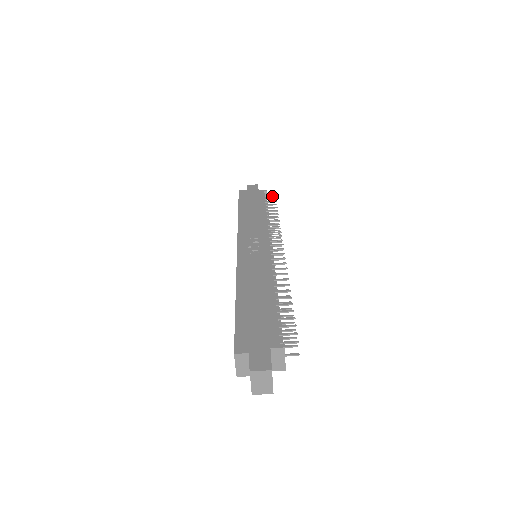
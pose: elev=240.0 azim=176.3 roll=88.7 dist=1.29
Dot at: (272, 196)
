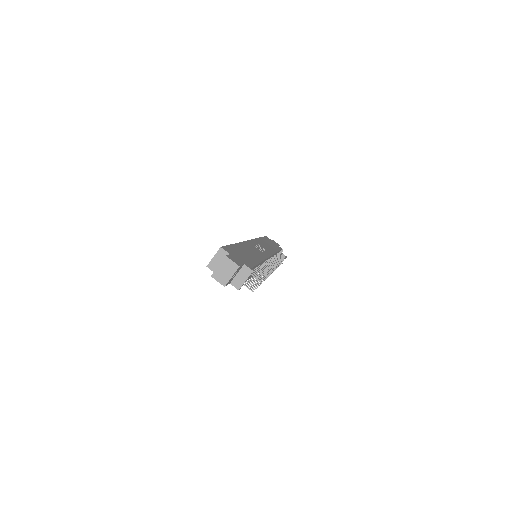
Dot at: occluded
